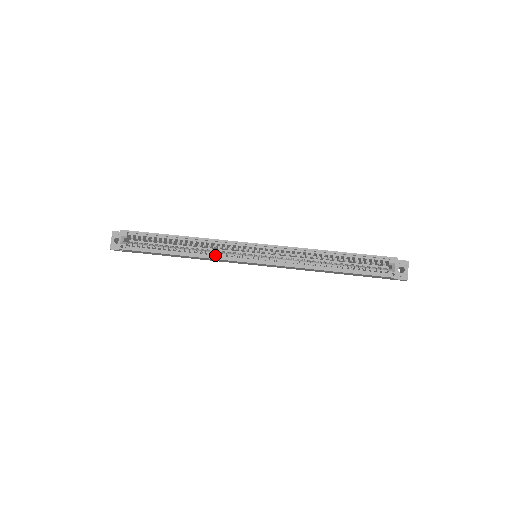
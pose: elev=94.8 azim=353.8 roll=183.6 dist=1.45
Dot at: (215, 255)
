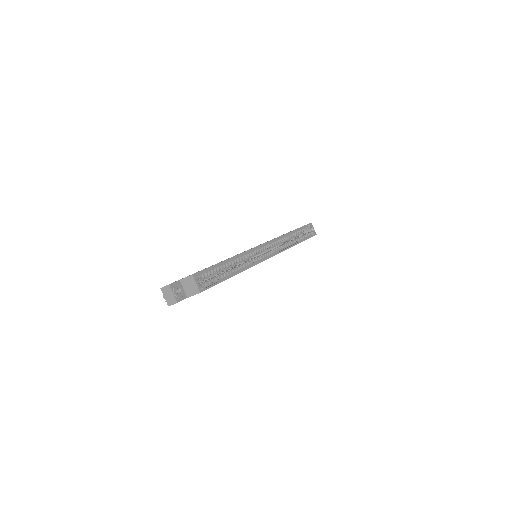
Dot at: (251, 263)
